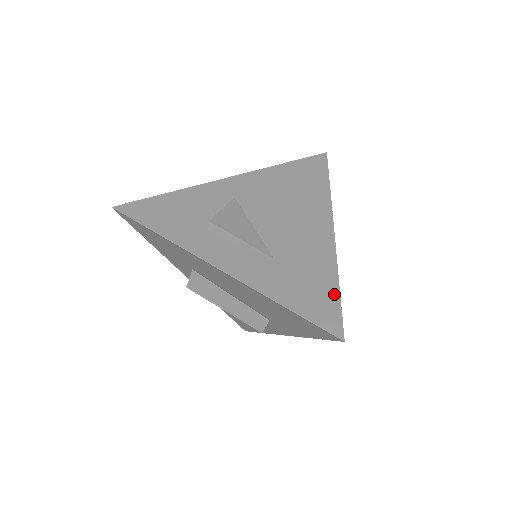
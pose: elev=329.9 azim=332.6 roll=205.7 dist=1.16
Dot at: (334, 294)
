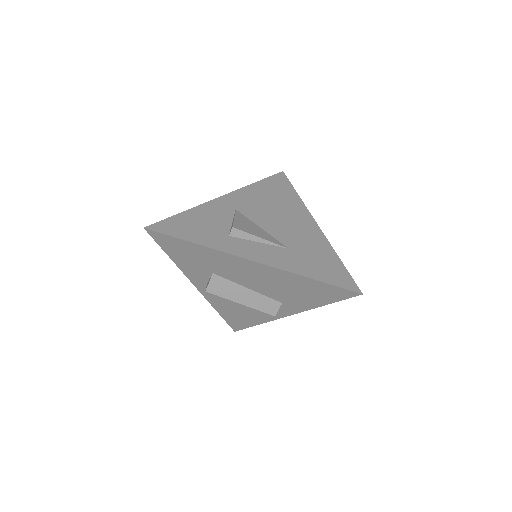
Dot at: (340, 266)
